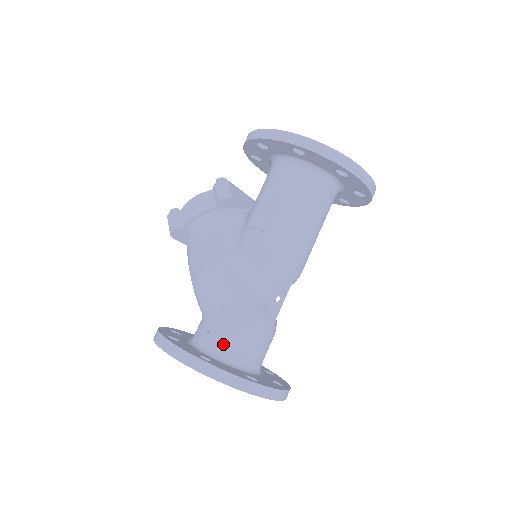
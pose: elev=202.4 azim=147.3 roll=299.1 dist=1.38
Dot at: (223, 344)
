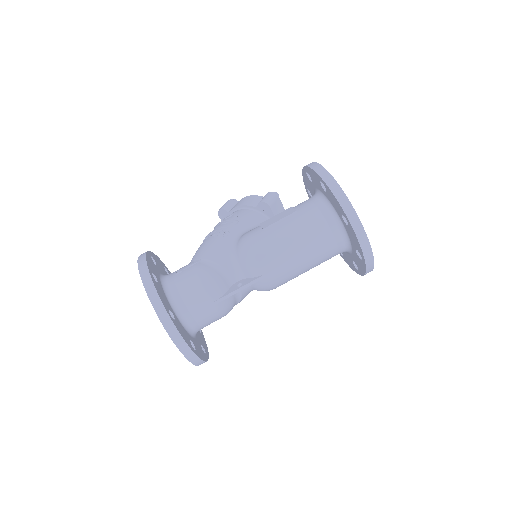
Dot at: (177, 284)
